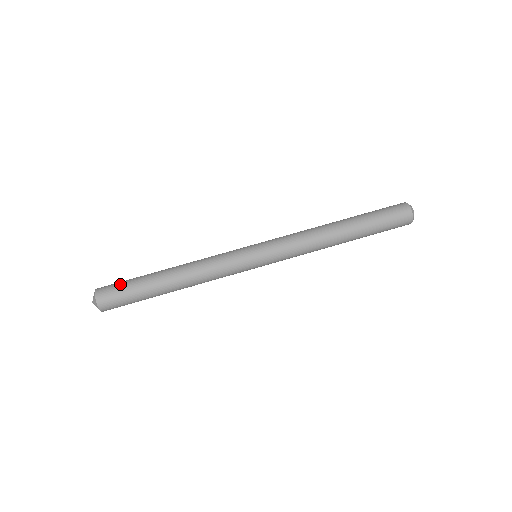
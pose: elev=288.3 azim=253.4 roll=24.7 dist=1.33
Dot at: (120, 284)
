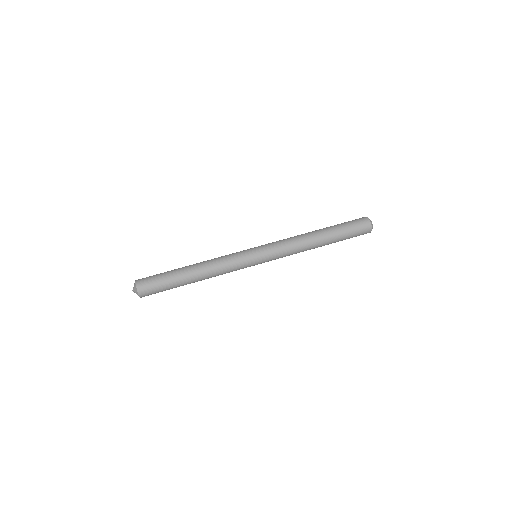
Dot at: (154, 275)
